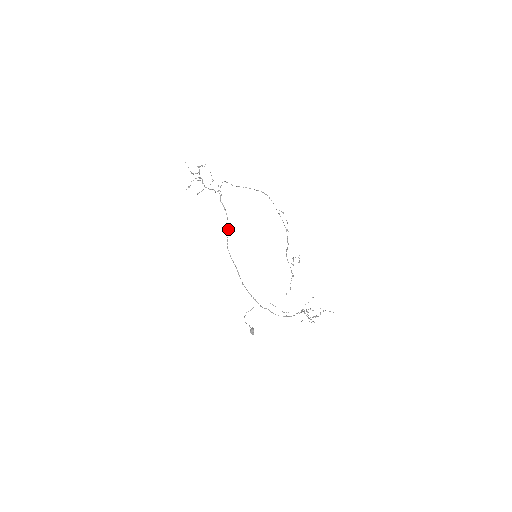
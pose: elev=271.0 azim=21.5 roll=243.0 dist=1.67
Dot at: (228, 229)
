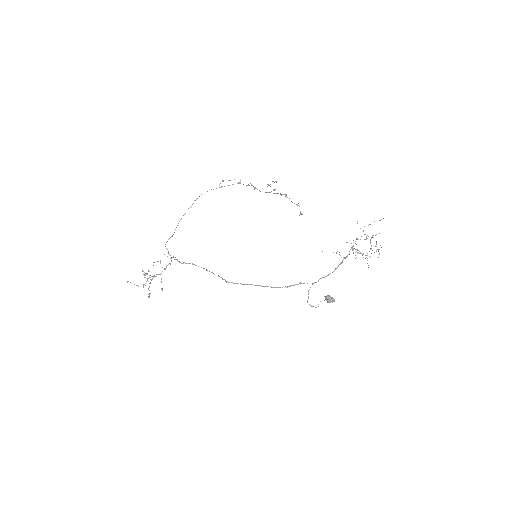
Dot at: (211, 272)
